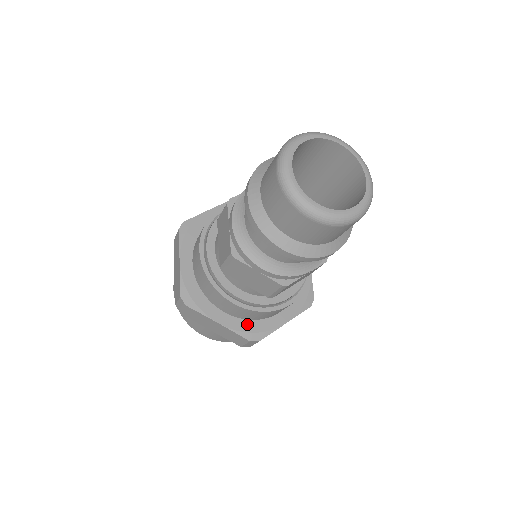
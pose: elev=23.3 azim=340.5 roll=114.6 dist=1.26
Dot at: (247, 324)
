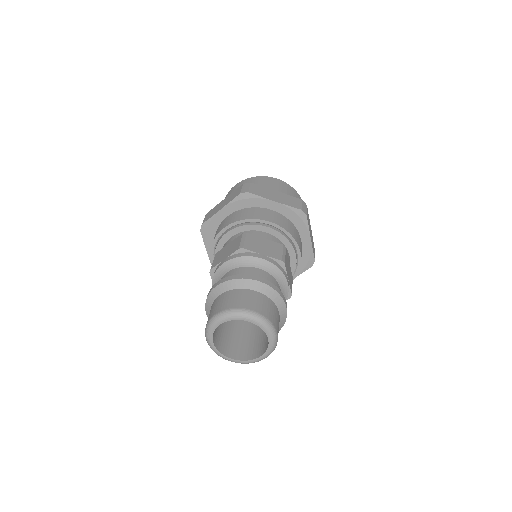
Dot at: occluded
